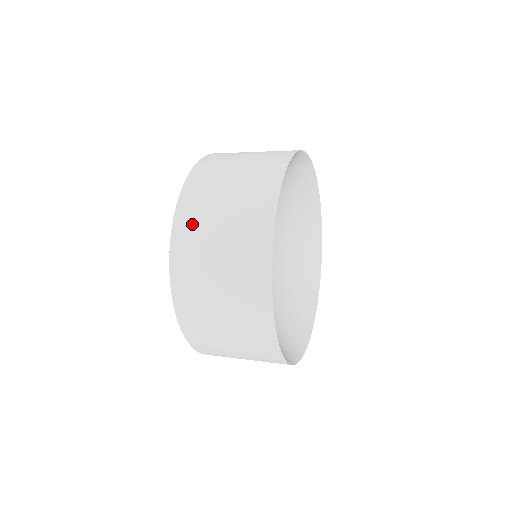
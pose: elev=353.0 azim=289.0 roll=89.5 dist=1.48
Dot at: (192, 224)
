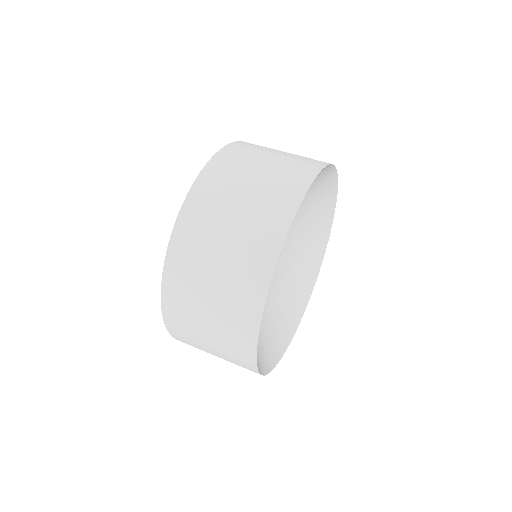
Dot at: (222, 174)
